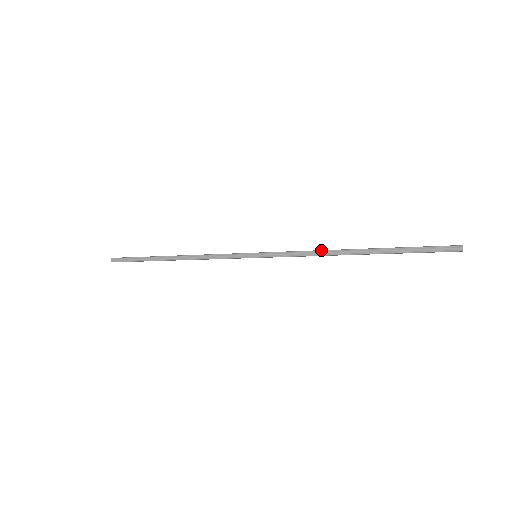
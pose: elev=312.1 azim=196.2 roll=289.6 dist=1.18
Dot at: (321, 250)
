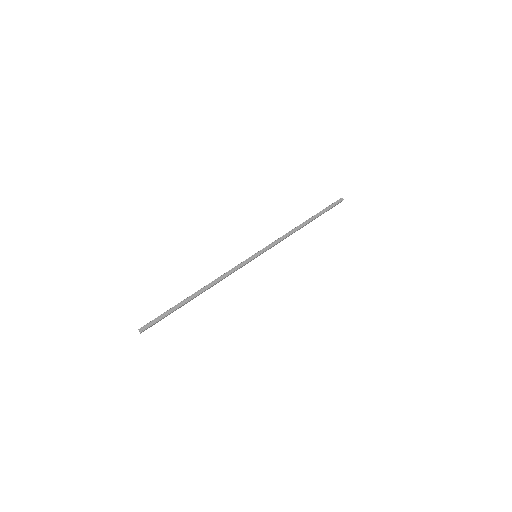
Dot at: (289, 231)
